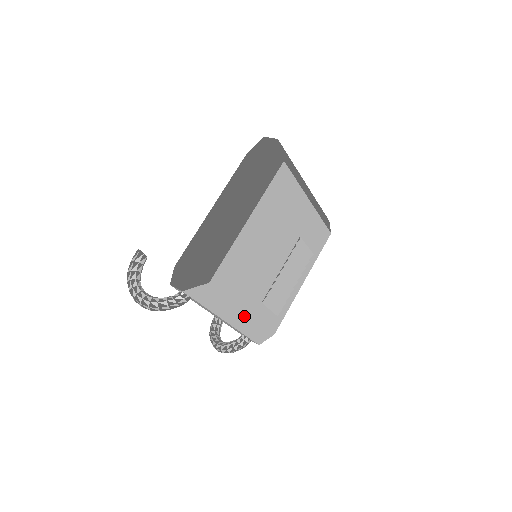
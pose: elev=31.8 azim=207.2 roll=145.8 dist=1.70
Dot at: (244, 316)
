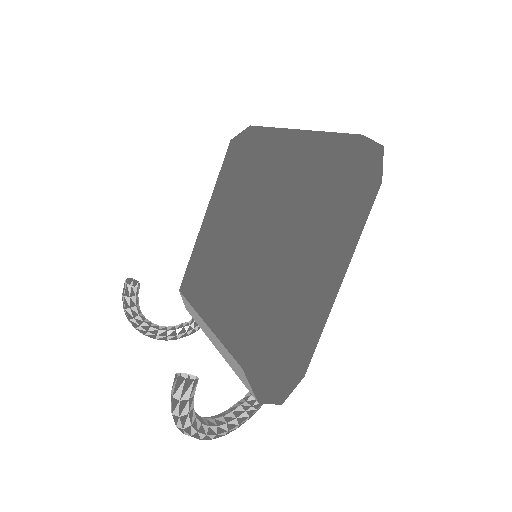
Dot at: occluded
